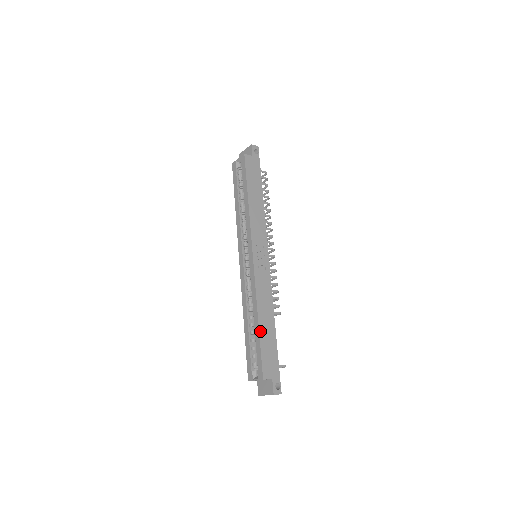
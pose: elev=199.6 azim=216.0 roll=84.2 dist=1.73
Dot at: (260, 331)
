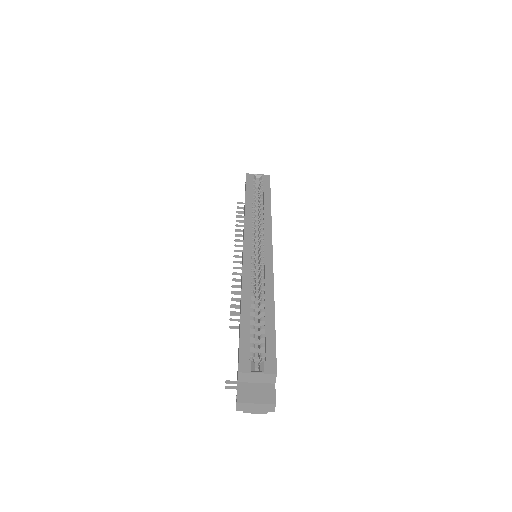
Dot at: occluded
